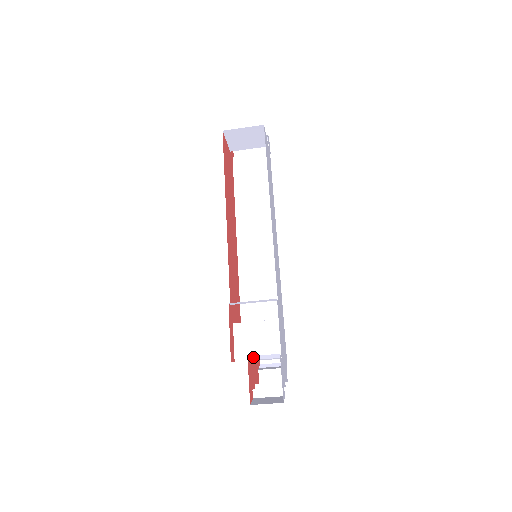
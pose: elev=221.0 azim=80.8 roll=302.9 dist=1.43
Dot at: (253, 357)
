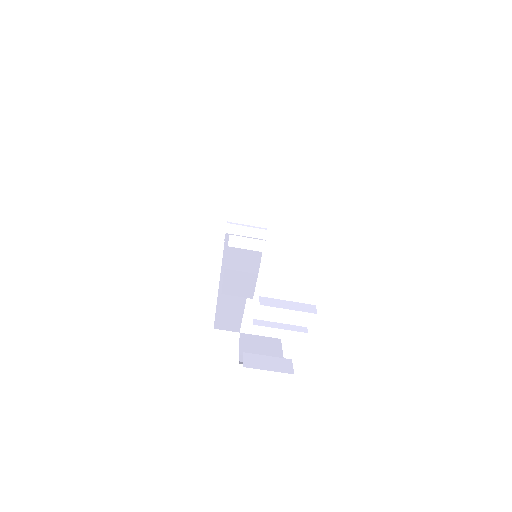
Dot at: (270, 255)
